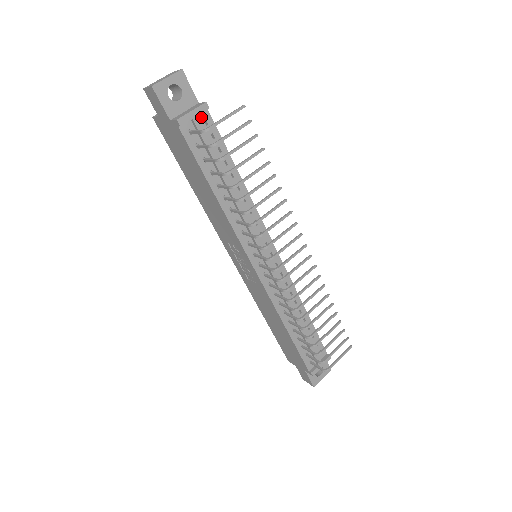
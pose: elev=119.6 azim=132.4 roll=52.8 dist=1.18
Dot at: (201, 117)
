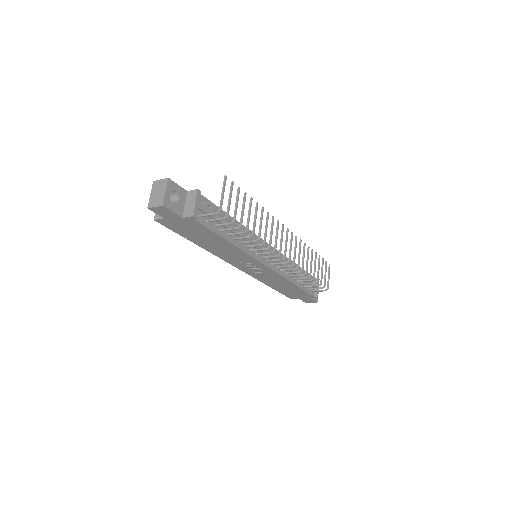
Dot at: (198, 201)
